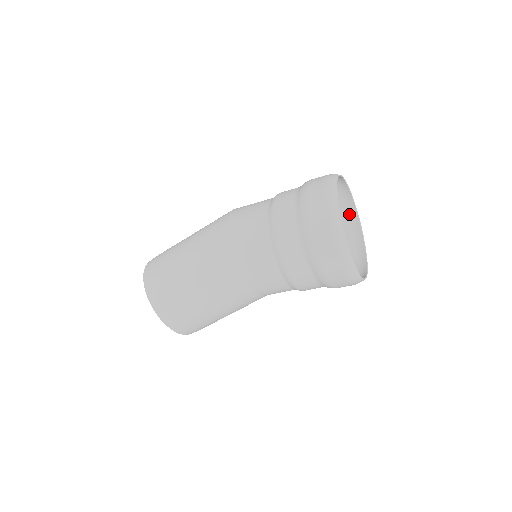
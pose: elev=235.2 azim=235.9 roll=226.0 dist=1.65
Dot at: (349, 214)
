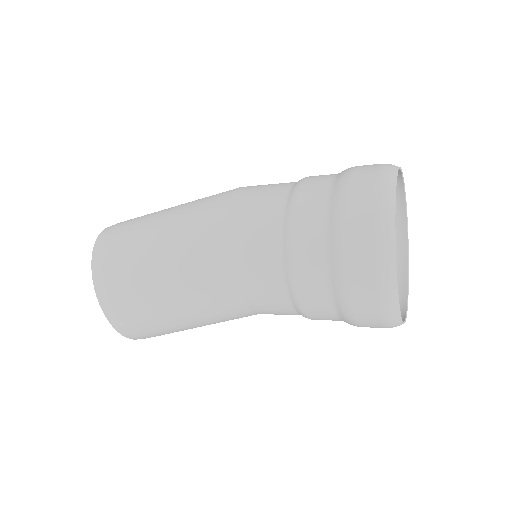
Dot at: (396, 255)
